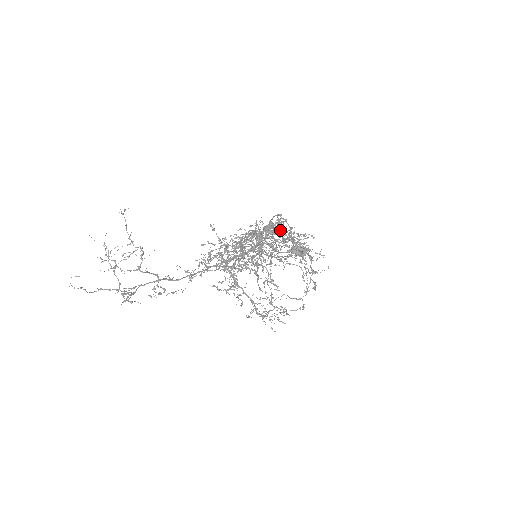
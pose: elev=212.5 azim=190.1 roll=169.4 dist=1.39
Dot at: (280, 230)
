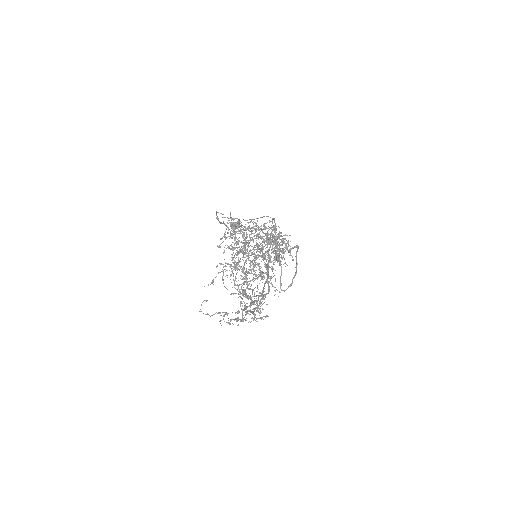
Dot at: (273, 235)
